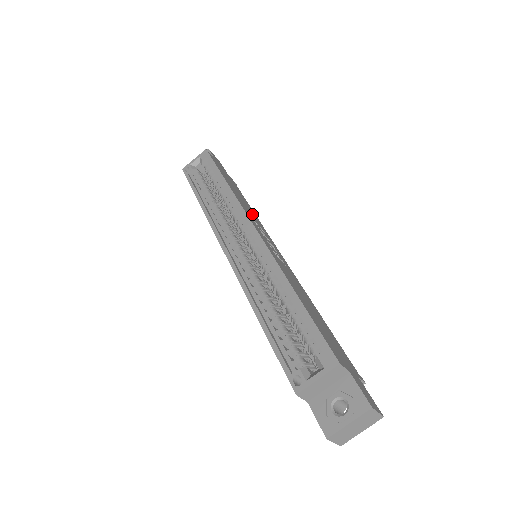
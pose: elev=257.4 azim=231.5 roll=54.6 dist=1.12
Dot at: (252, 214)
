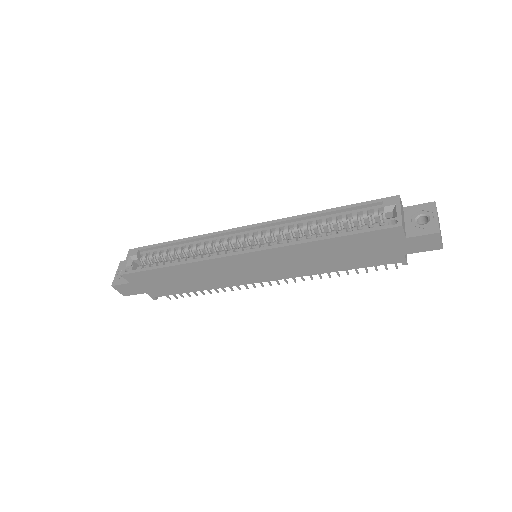
Dot at: occluded
